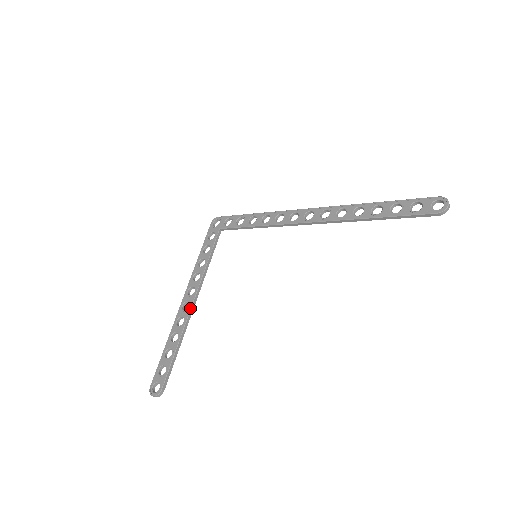
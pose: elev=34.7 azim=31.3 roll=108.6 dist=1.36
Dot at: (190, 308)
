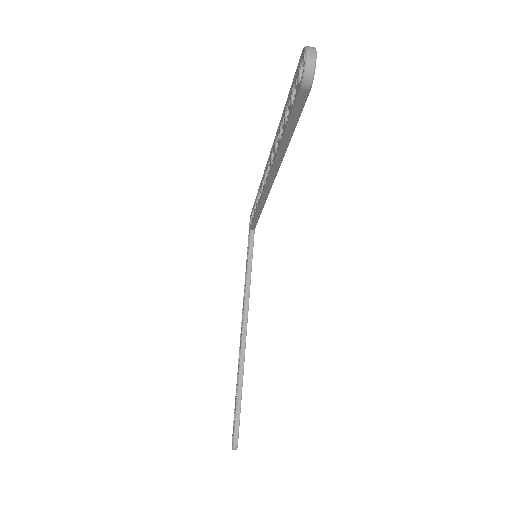
Dot at: (241, 338)
